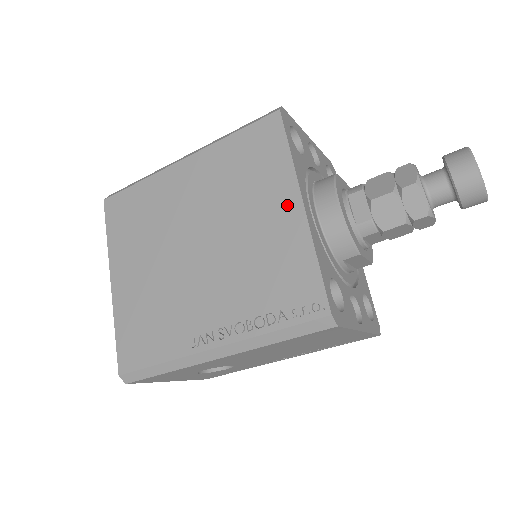
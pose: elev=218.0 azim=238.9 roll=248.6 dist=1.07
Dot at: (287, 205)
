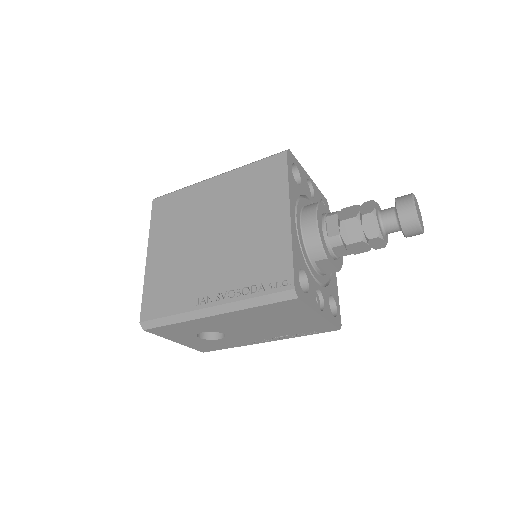
Dot at: (279, 214)
